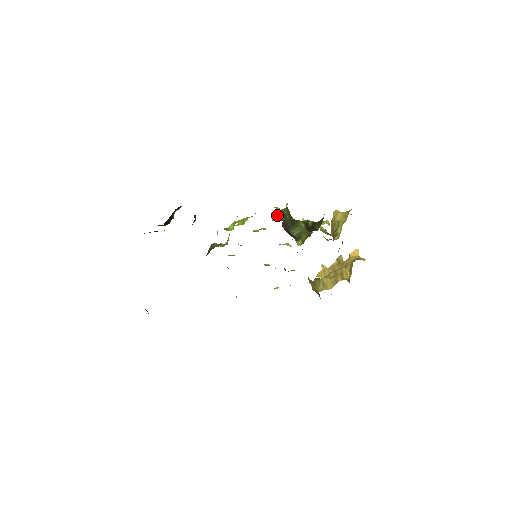
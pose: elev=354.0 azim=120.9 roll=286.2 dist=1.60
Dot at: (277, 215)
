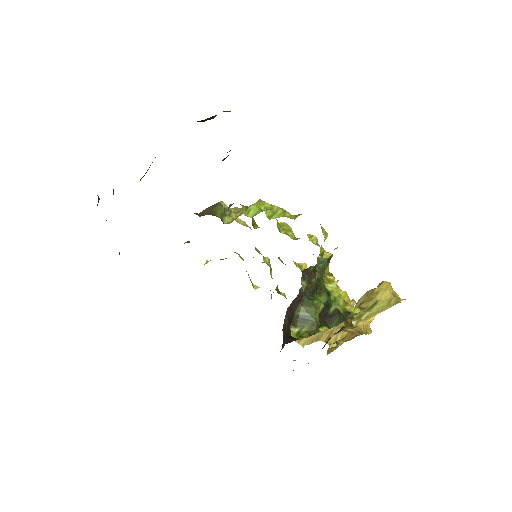
Dot at: (304, 269)
